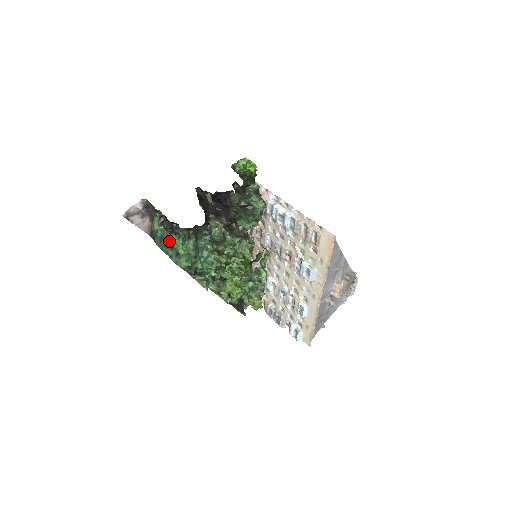
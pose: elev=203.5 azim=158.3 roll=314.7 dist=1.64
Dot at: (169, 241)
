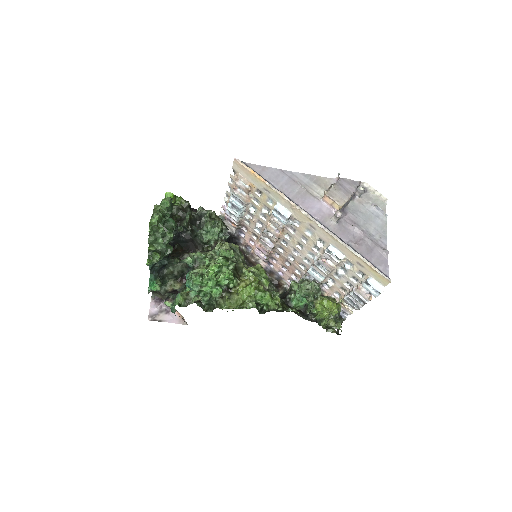
Dot at: occluded
